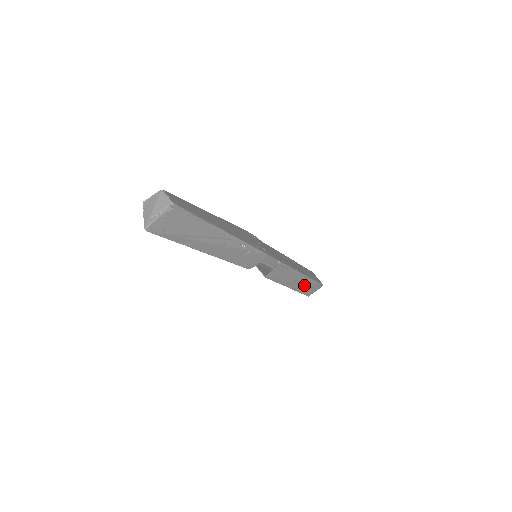
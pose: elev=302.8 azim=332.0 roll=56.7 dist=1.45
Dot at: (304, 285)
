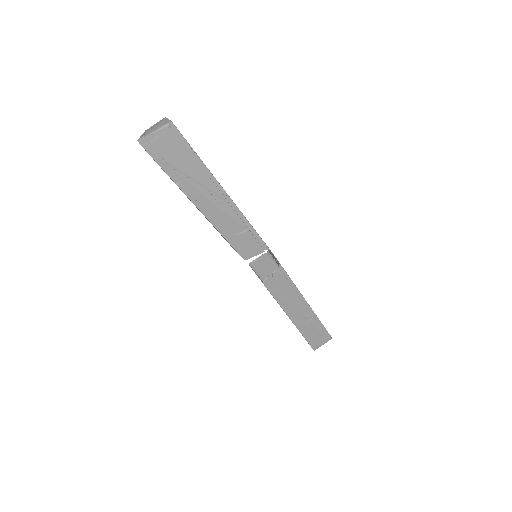
Dot at: (308, 324)
